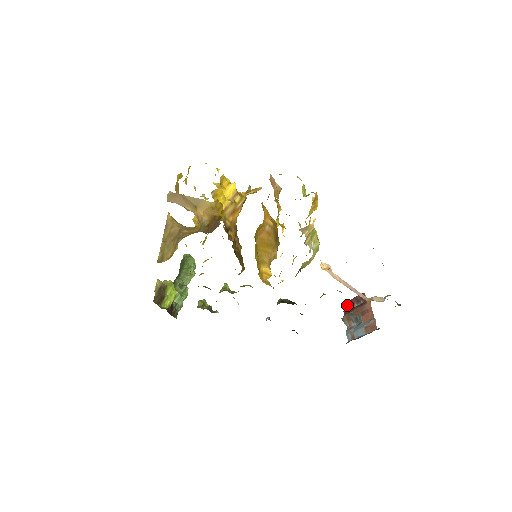
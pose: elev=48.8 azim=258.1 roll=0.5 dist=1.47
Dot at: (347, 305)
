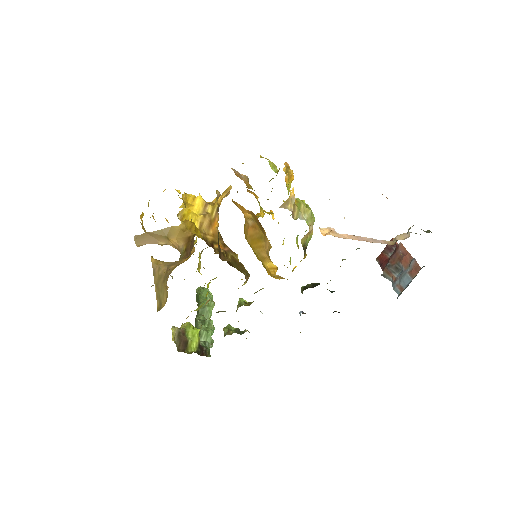
Dot at: (381, 259)
